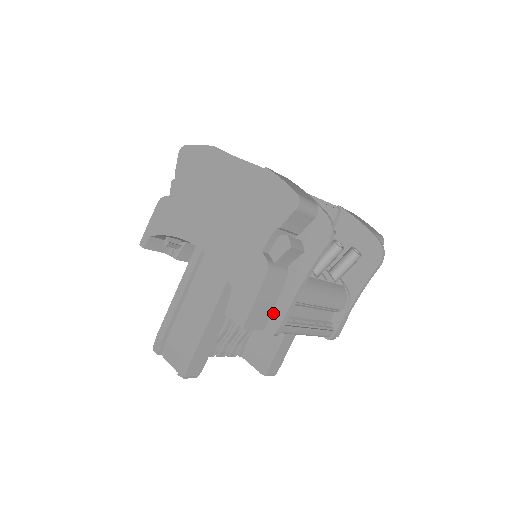
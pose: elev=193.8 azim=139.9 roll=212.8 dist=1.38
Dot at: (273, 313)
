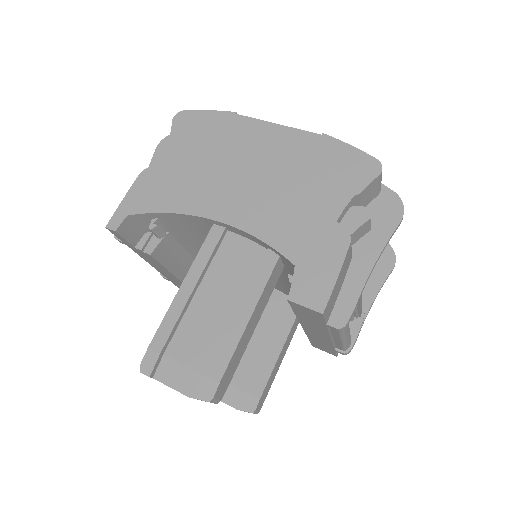
Dot at: (338, 302)
